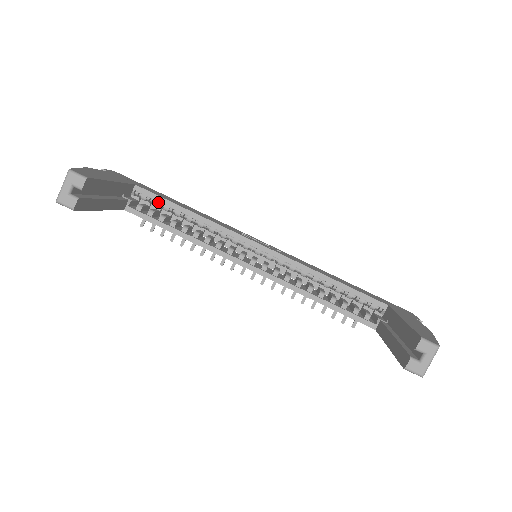
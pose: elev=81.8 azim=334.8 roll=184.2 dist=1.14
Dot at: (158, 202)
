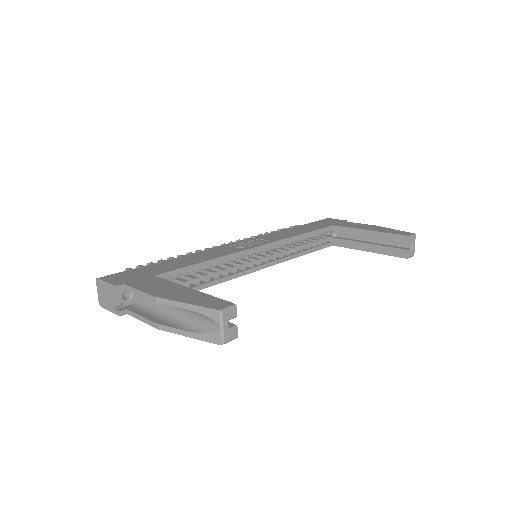
Dot at: (177, 274)
